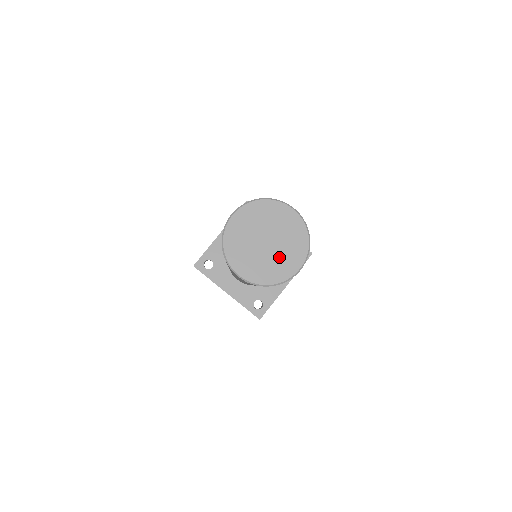
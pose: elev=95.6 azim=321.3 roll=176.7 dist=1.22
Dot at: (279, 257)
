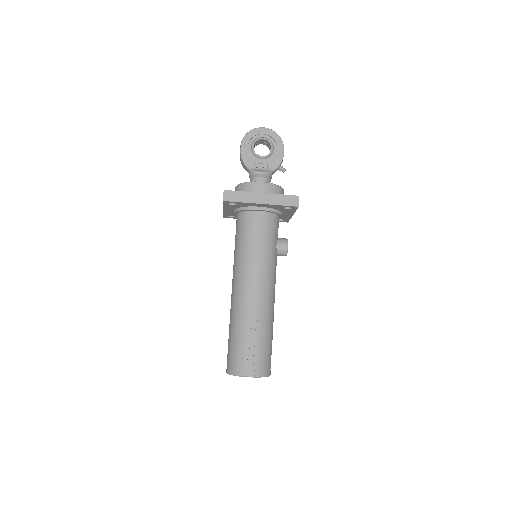
Dot at: occluded
